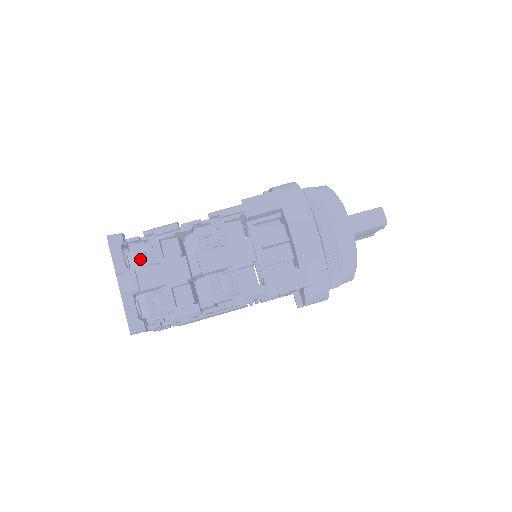
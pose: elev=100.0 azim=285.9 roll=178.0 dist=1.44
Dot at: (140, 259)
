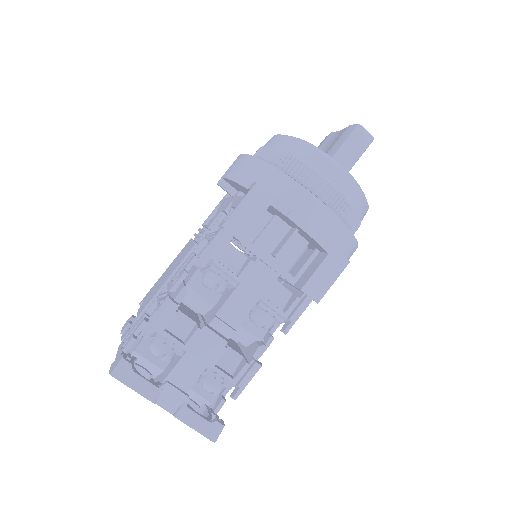
Dot at: (153, 357)
